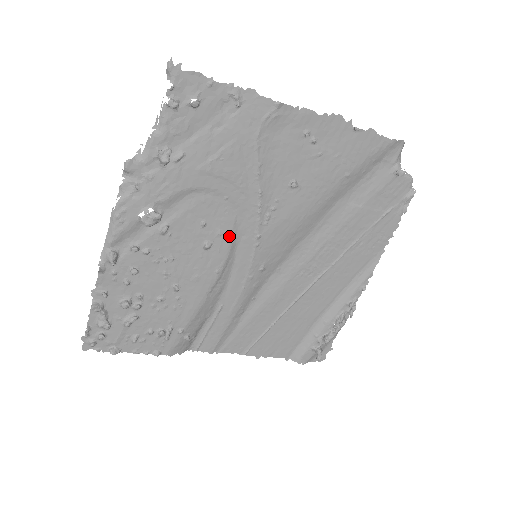
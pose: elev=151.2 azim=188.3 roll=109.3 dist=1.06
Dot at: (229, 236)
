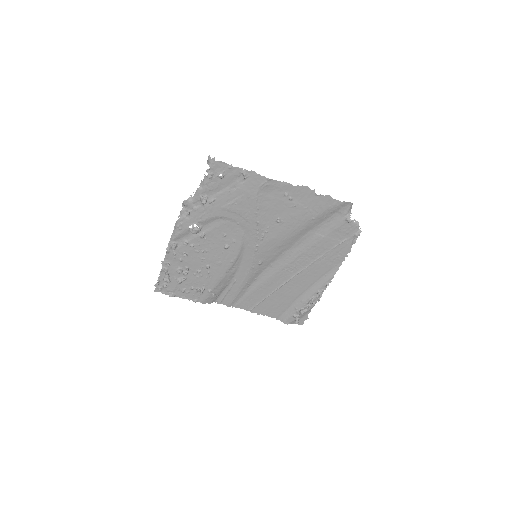
Dot at: (239, 243)
